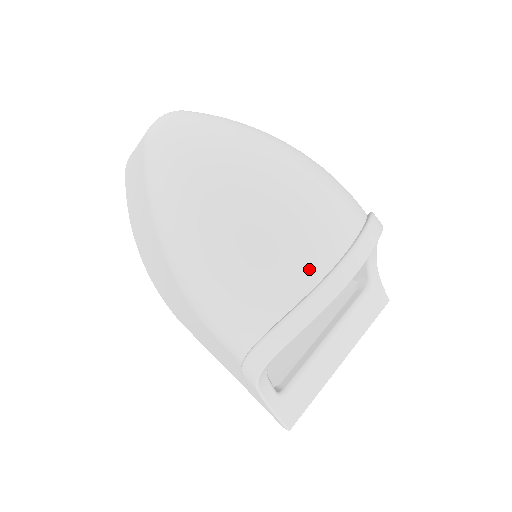
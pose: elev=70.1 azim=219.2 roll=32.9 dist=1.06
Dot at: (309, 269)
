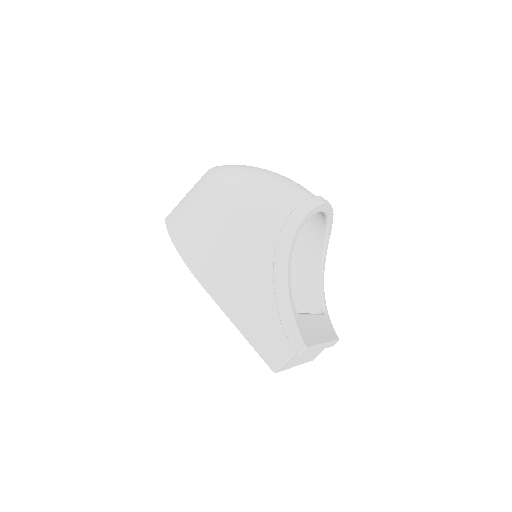
Dot at: (310, 193)
